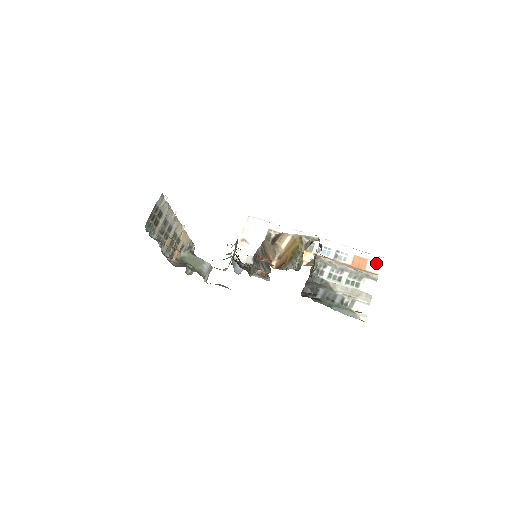
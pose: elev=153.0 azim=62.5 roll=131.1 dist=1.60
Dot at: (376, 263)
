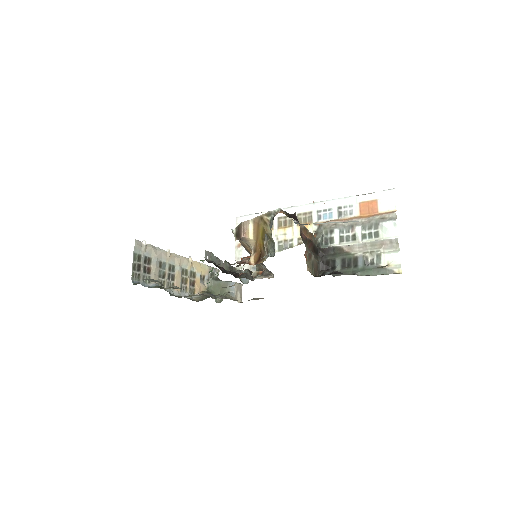
Dot at: (388, 199)
